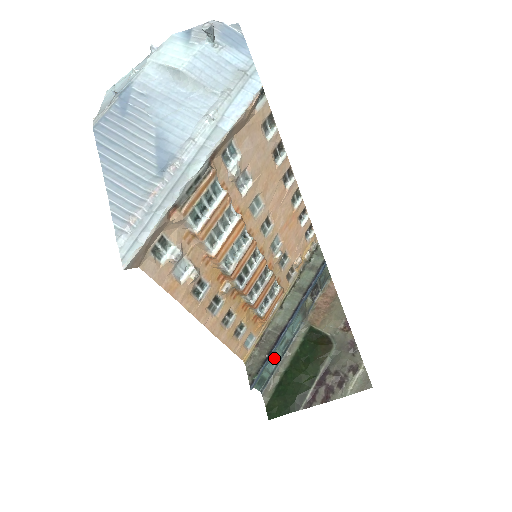
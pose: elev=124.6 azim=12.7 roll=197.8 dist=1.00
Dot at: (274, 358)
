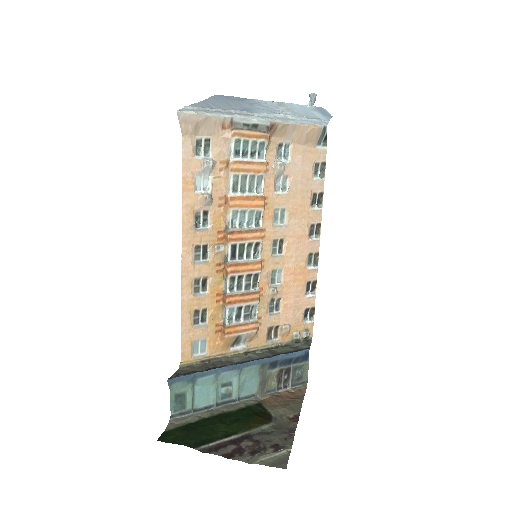
Dot at: (208, 392)
